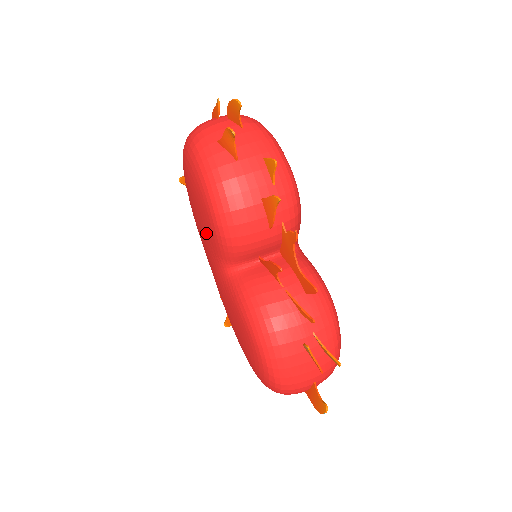
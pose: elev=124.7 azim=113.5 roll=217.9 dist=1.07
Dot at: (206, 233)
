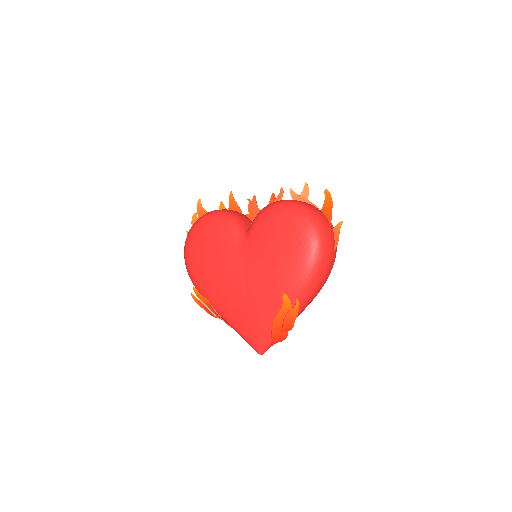
Dot at: (222, 240)
